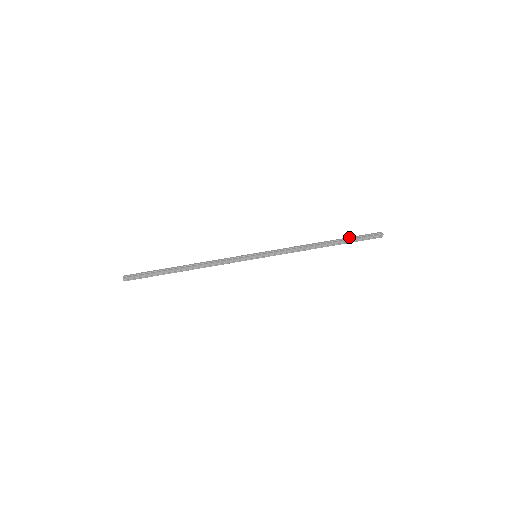
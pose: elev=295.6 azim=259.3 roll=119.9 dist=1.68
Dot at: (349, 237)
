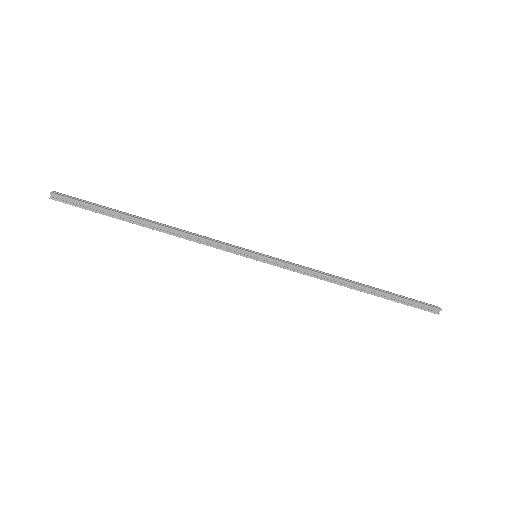
Dot at: (395, 296)
